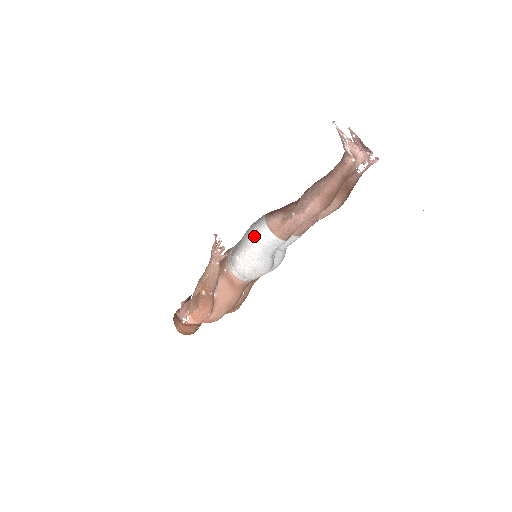
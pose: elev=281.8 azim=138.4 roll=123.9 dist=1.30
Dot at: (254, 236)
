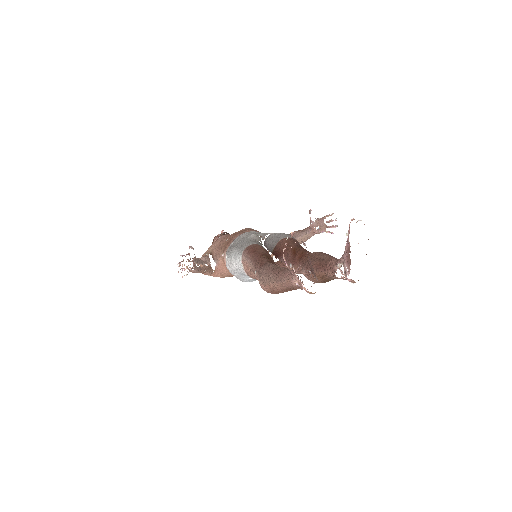
Dot at: (234, 257)
